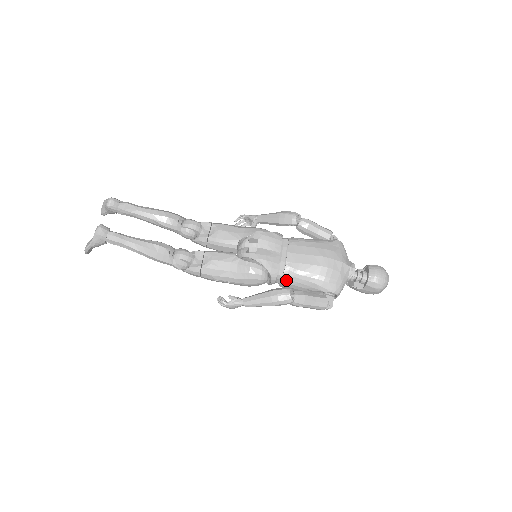
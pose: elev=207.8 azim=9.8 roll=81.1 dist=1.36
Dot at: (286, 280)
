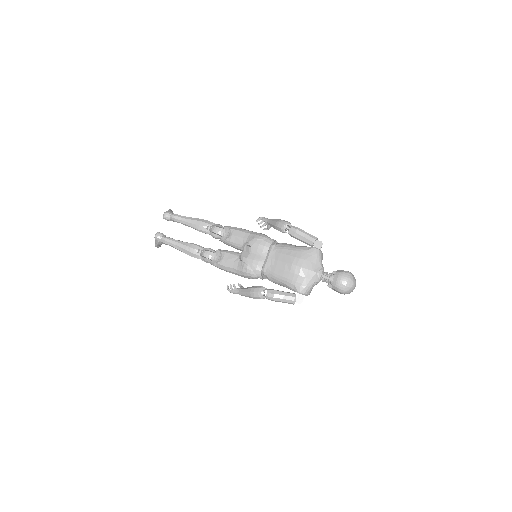
Dot at: (269, 279)
